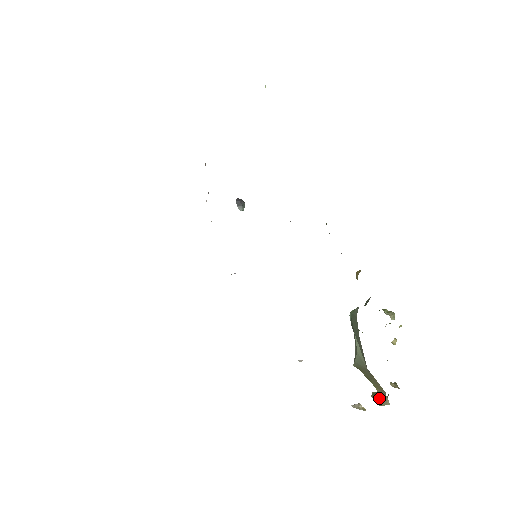
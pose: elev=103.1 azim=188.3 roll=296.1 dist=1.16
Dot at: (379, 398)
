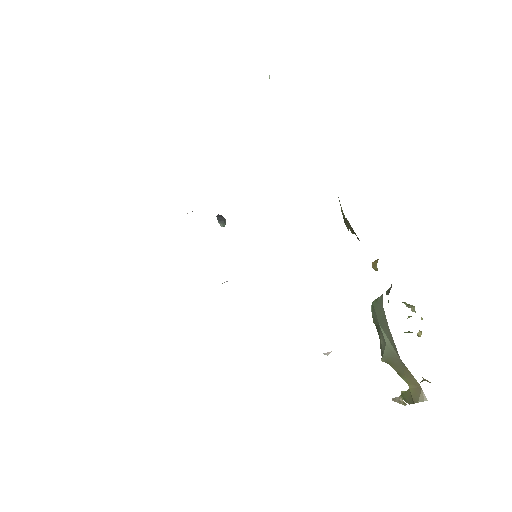
Dot at: (413, 395)
